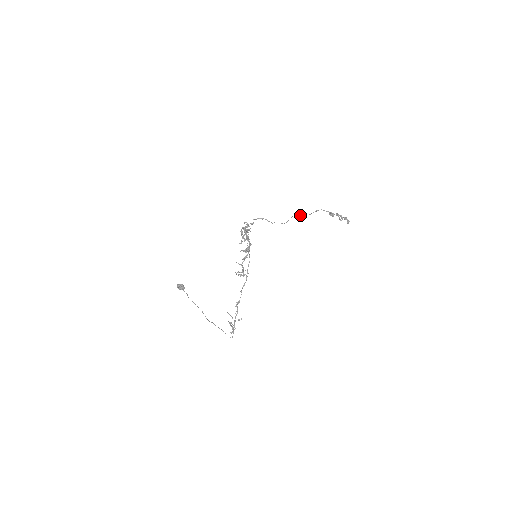
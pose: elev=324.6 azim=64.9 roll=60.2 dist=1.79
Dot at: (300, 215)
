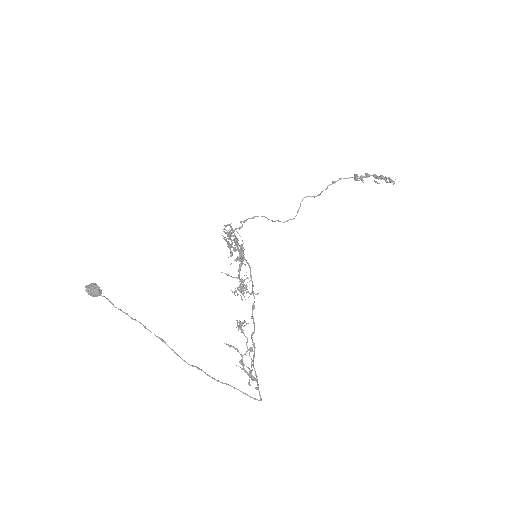
Dot at: (311, 196)
